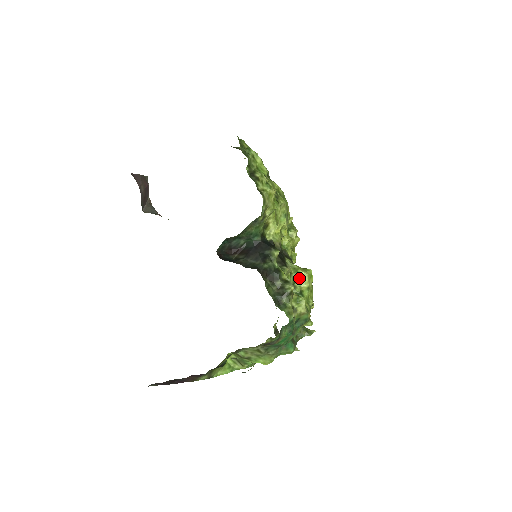
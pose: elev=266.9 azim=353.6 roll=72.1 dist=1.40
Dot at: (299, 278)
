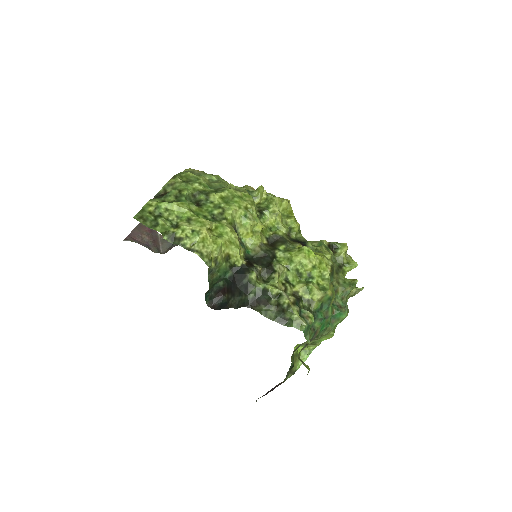
Dot at: (299, 264)
